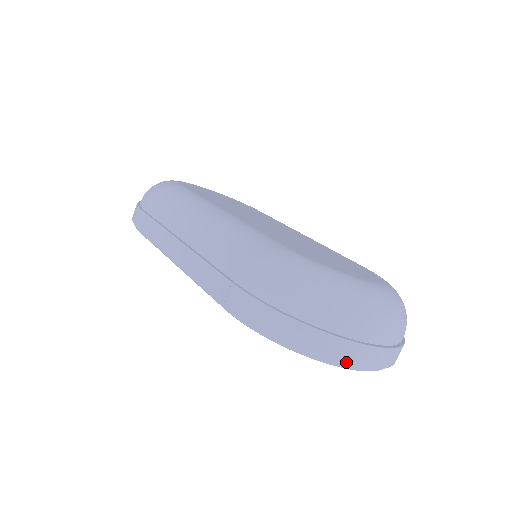
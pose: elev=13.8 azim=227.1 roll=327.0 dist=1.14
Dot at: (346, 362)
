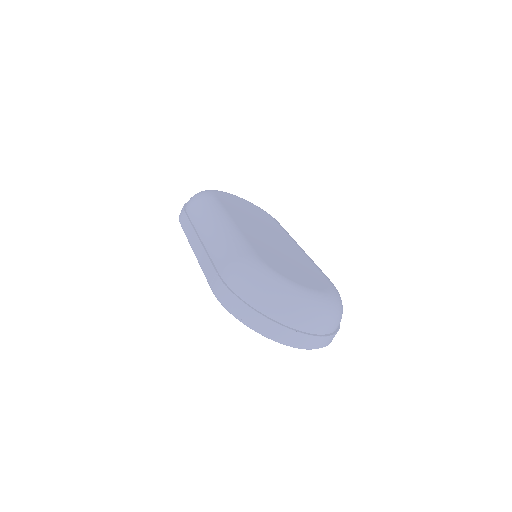
Dot at: (276, 338)
